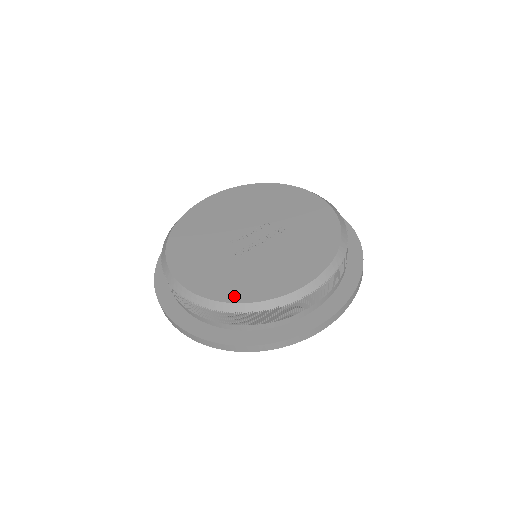
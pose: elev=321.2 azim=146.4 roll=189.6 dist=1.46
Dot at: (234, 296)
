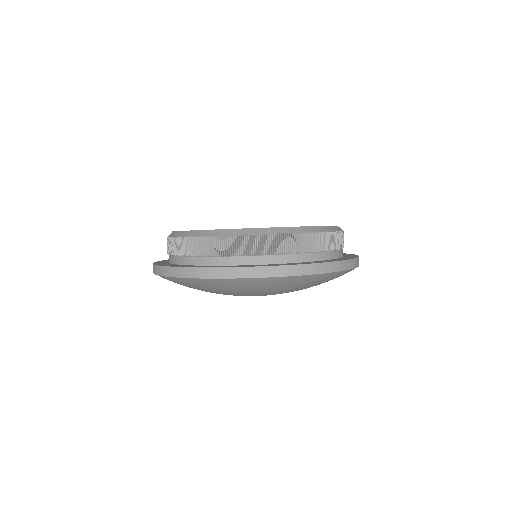
Dot at: occluded
